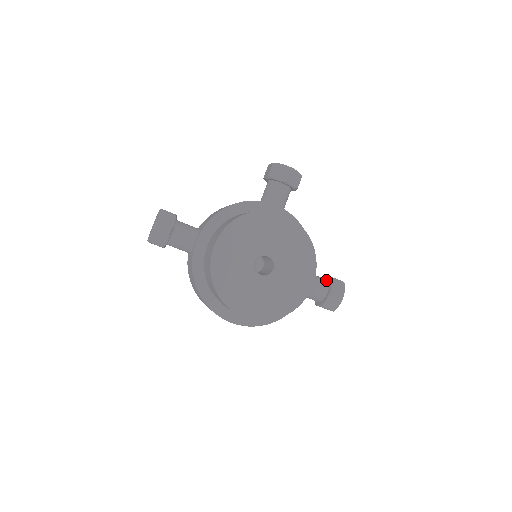
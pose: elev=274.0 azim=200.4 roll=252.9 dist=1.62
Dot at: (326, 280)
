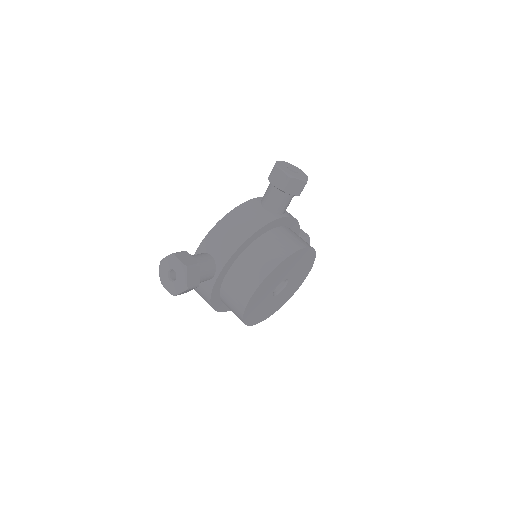
Dot at: occluded
